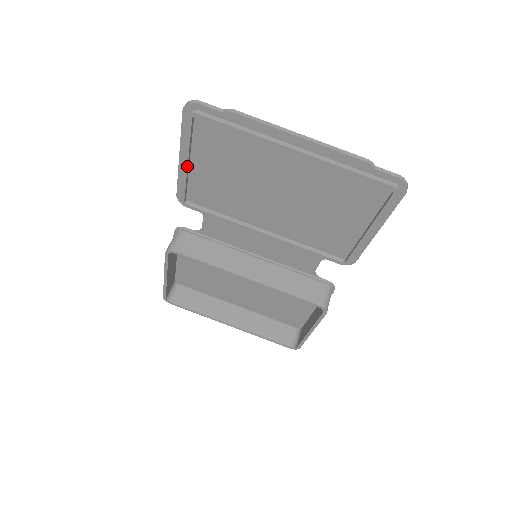
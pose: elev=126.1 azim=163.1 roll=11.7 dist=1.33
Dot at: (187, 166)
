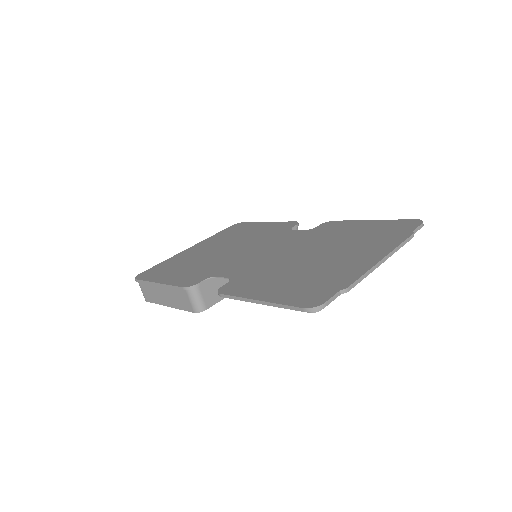
Dot at: occluded
